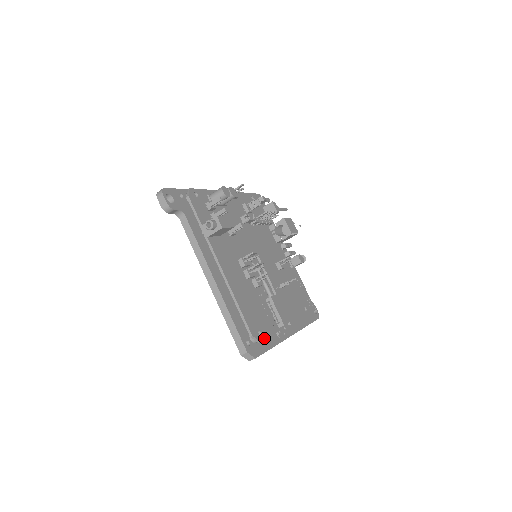
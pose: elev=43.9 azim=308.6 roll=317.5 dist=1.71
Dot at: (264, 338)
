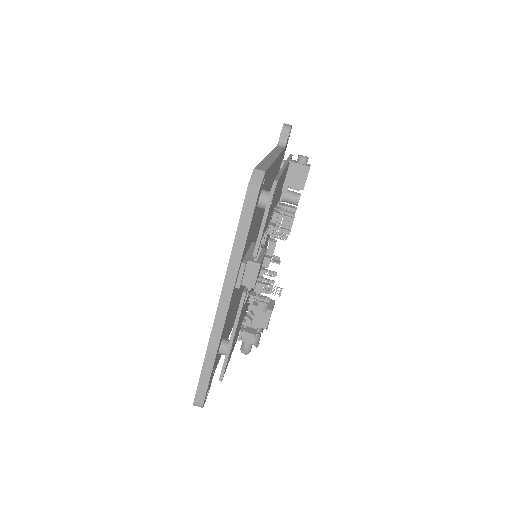
Dot at: (269, 209)
